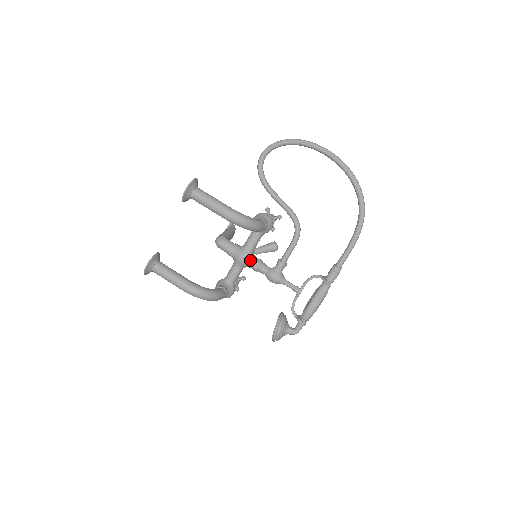
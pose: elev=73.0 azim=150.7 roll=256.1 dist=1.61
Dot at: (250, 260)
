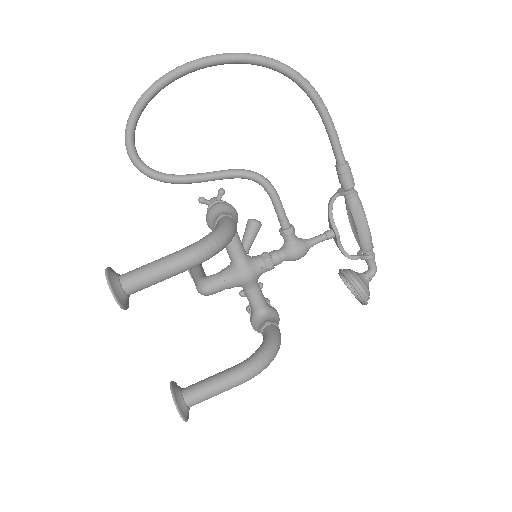
Dot at: (256, 267)
